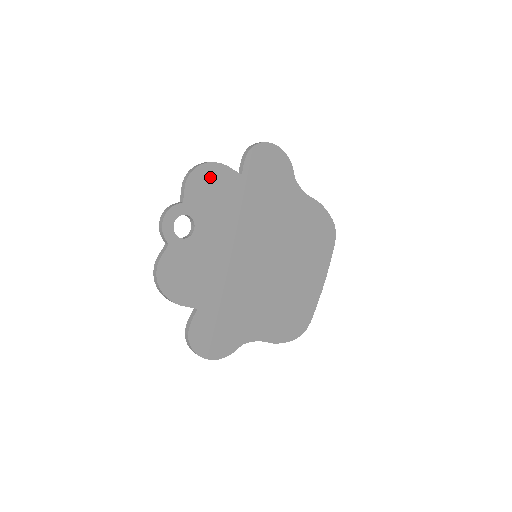
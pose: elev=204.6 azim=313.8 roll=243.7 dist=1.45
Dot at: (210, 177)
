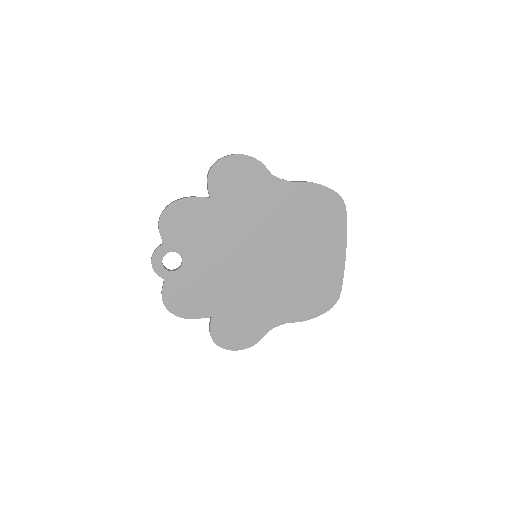
Dot at: (179, 214)
